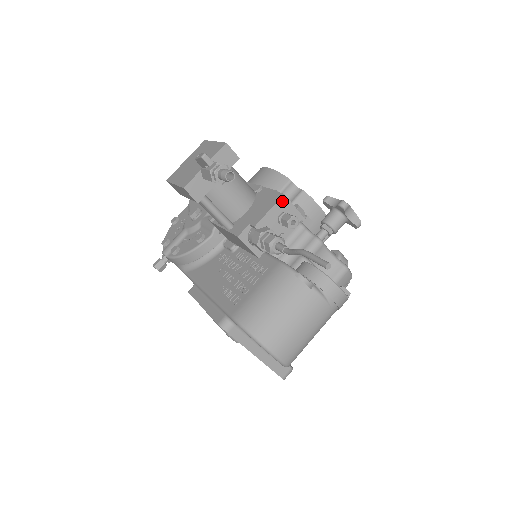
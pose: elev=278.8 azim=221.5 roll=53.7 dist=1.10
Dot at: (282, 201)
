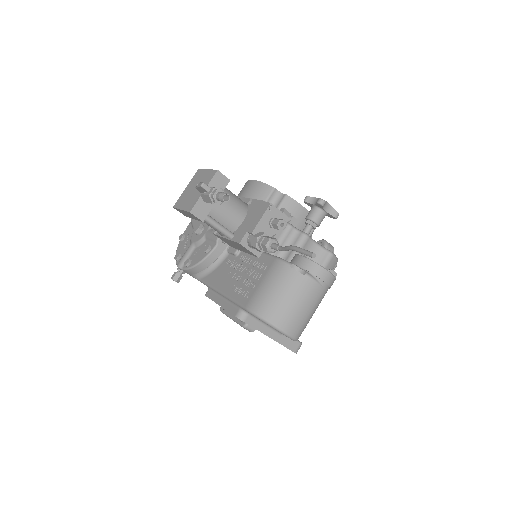
Dot at: (270, 209)
